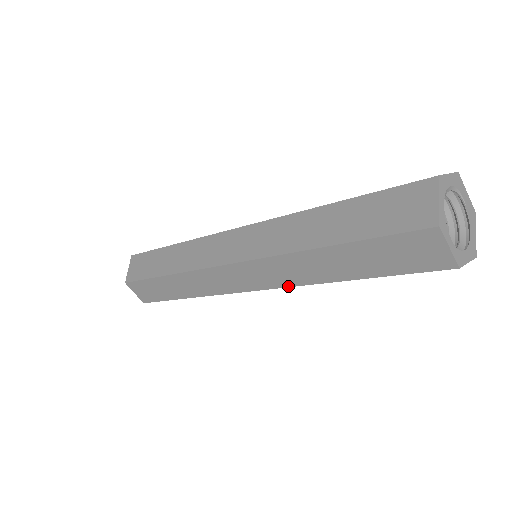
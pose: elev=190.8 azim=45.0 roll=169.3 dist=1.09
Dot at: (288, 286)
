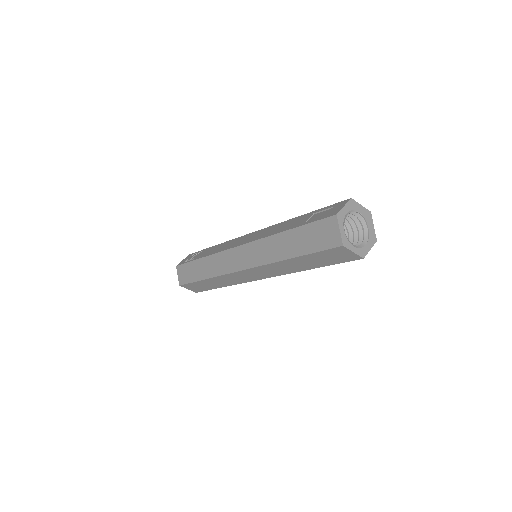
Dot at: (280, 275)
